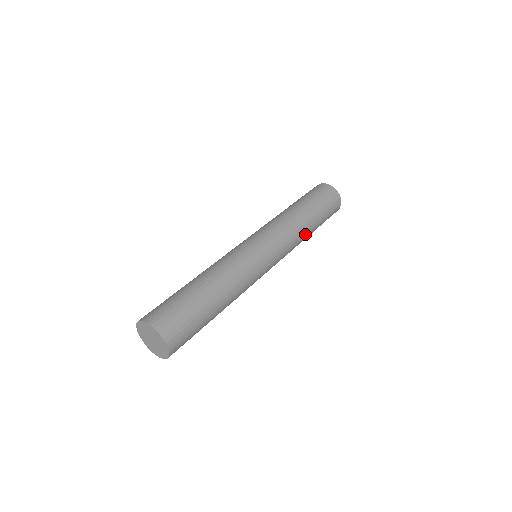
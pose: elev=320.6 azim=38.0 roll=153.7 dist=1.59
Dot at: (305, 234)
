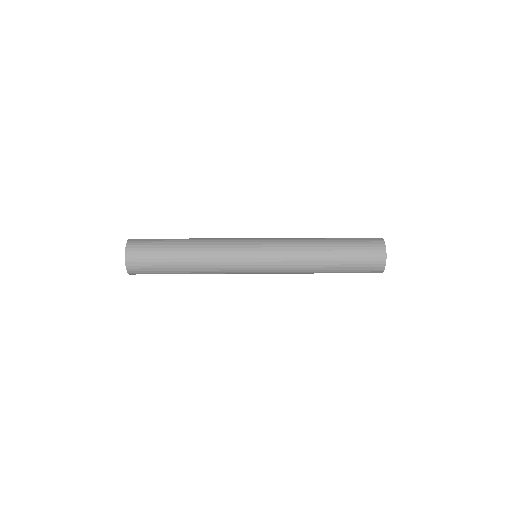
Dot at: (313, 272)
